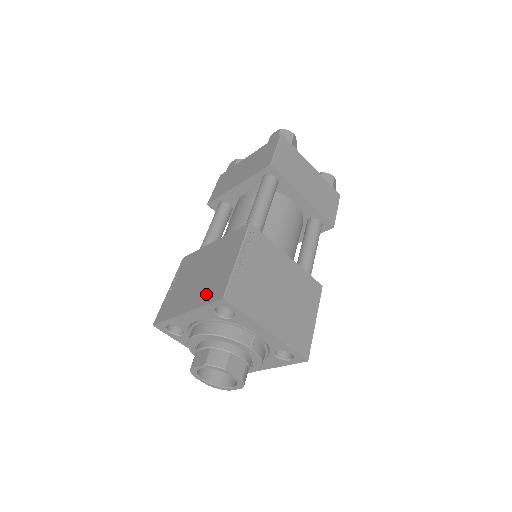
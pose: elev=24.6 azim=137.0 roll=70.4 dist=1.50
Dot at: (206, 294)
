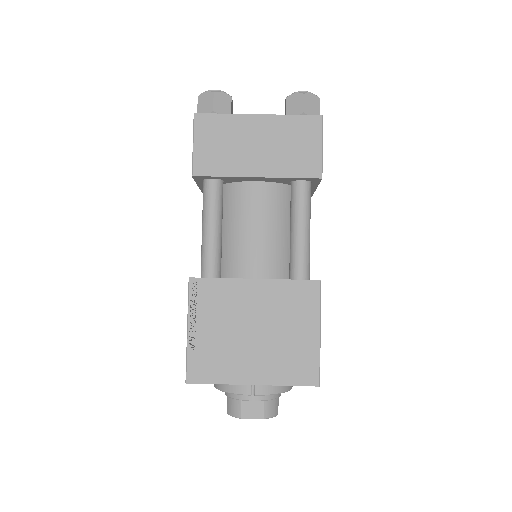
Dot at: occluded
